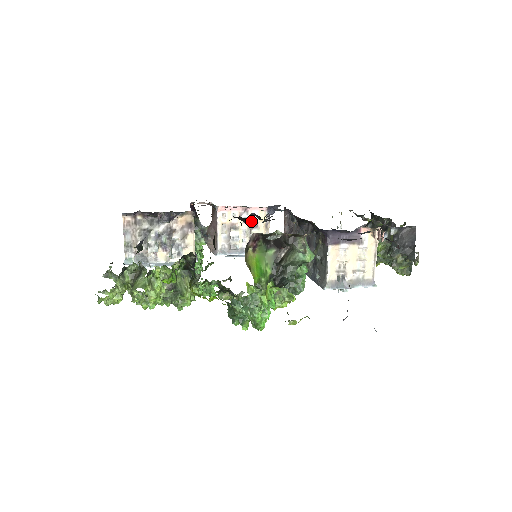
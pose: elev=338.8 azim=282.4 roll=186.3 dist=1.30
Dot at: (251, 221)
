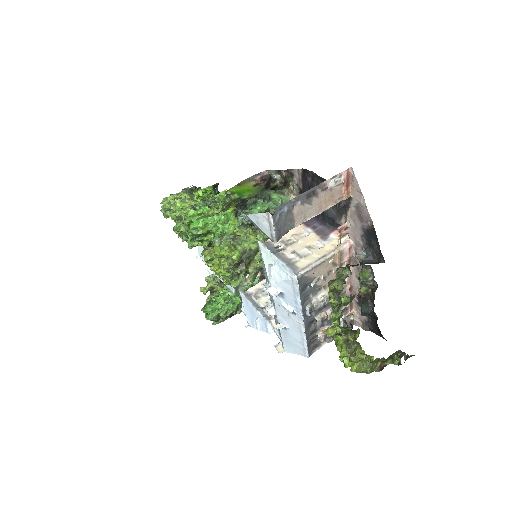
Dot at: occluded
